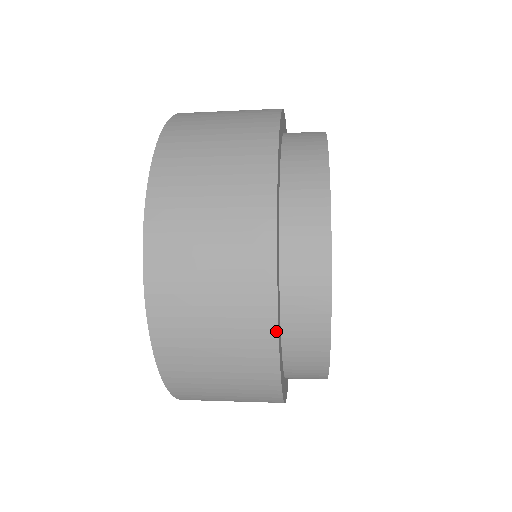
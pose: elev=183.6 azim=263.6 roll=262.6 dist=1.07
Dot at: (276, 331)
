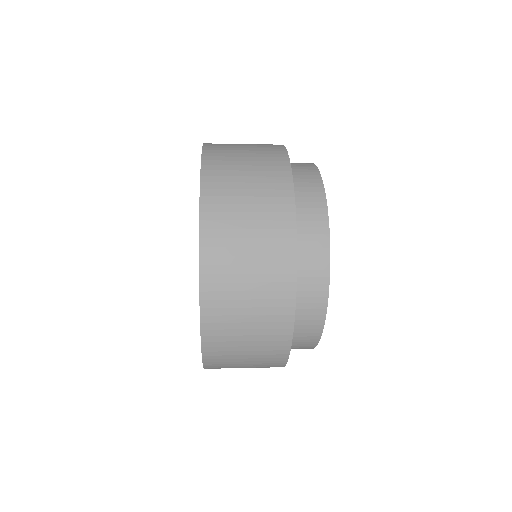
Dot at: (292, 330)
